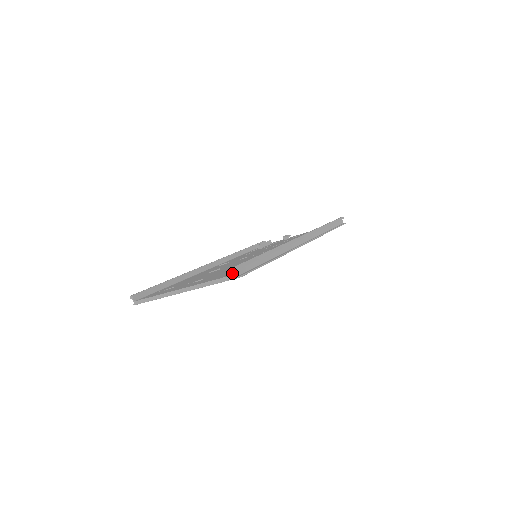
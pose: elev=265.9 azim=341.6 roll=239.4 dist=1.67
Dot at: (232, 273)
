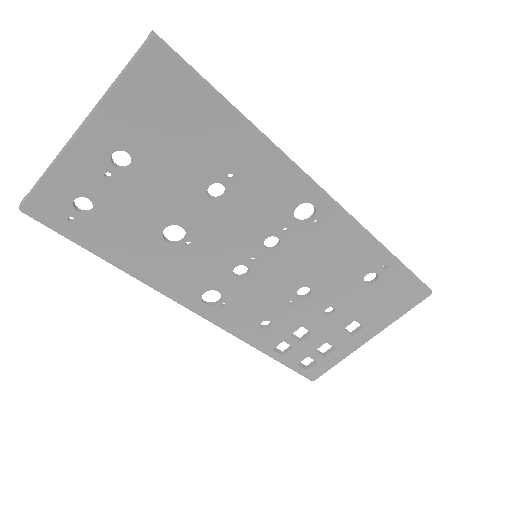
Dot at: (153, 68)
